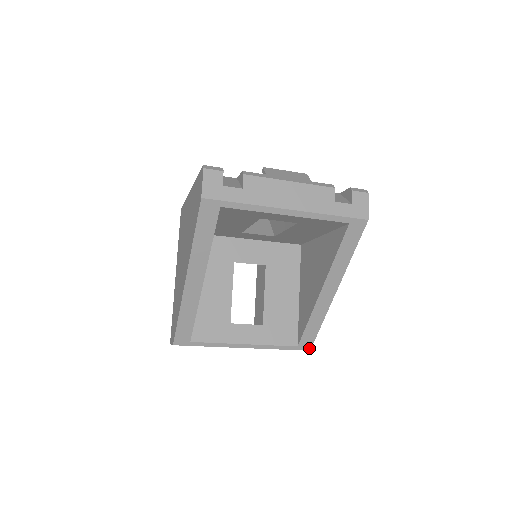
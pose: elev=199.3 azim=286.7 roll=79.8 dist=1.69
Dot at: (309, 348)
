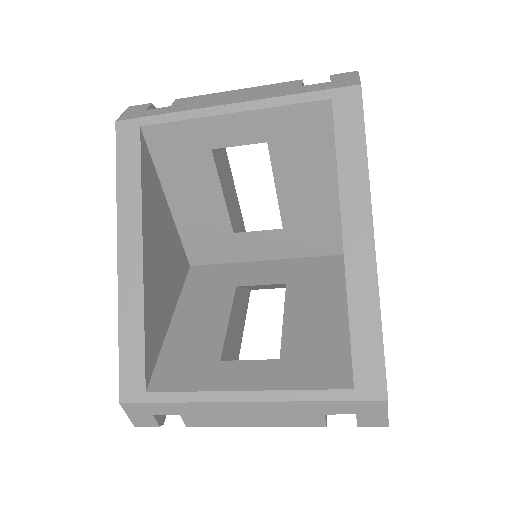
Dot at: (383, 393)
